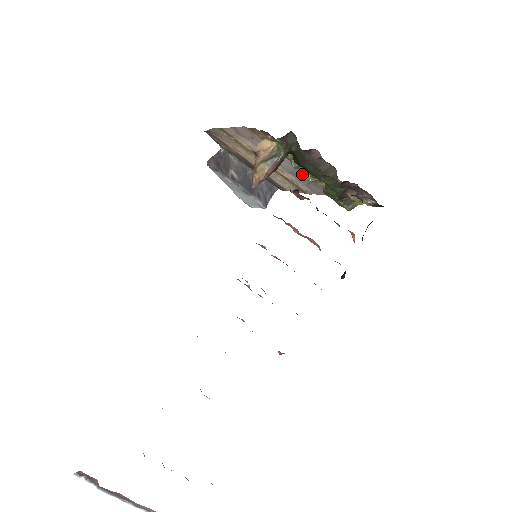
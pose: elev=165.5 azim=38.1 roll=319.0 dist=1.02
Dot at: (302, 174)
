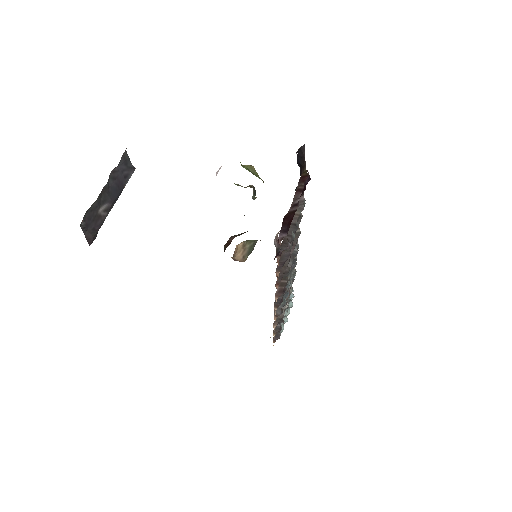
Dot at: occluded
